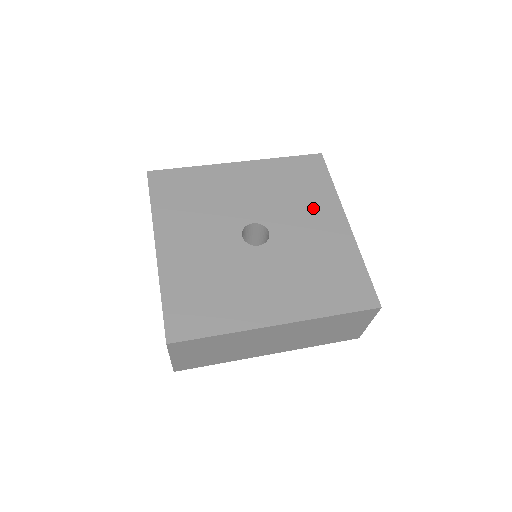
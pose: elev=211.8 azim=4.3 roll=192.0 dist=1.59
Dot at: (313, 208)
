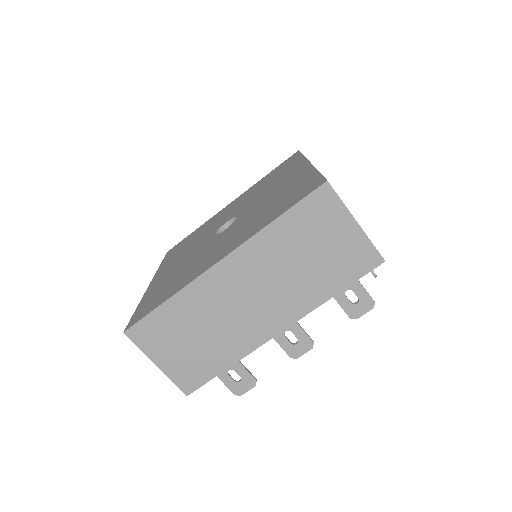
Dot at: (280, 179)
